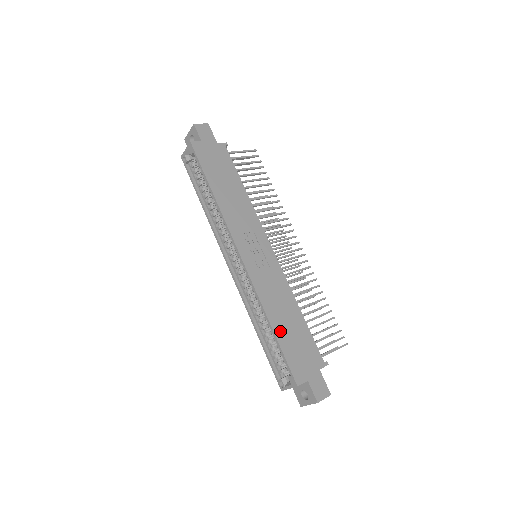
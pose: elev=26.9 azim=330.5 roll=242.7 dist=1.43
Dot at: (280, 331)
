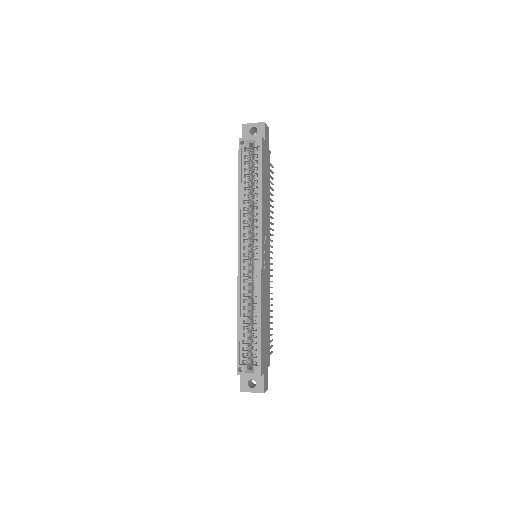
Dot at: (263, 327)
